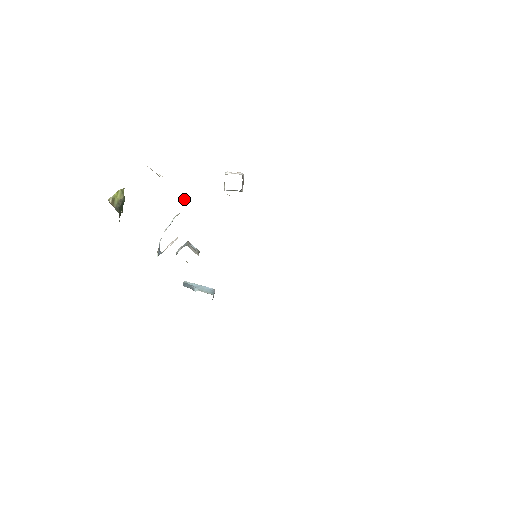
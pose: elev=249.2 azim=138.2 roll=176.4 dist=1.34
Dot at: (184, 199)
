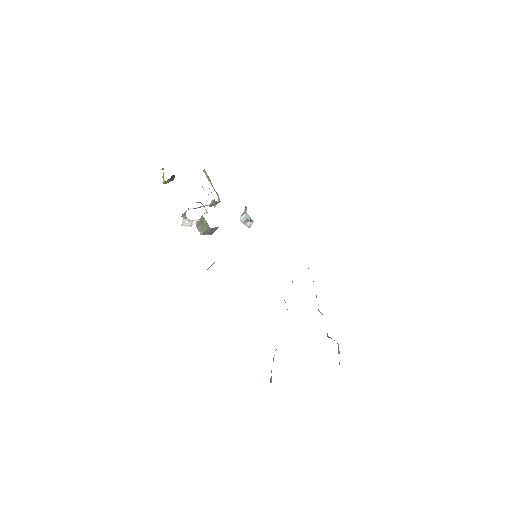
Dot at: (218, 200)
